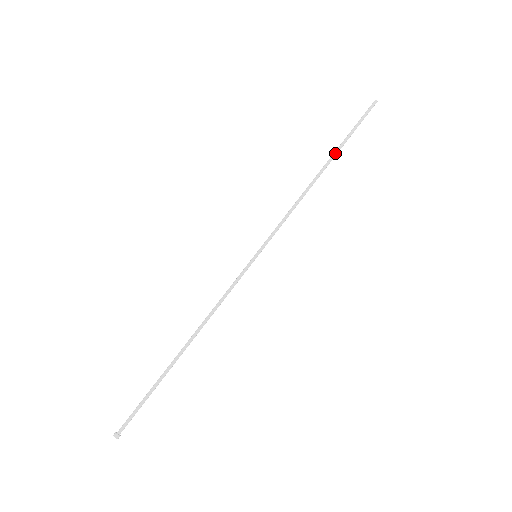
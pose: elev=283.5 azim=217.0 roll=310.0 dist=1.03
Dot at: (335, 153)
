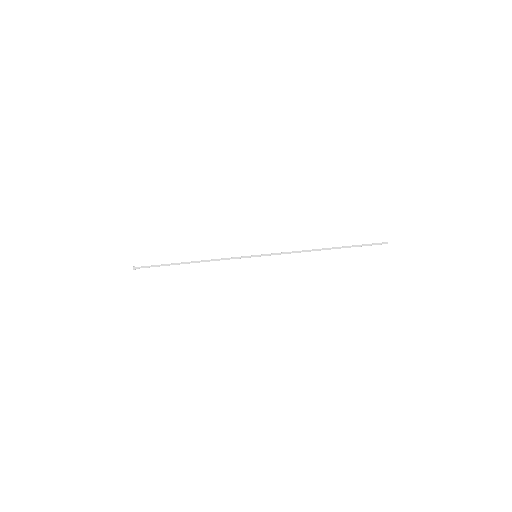
Dot at: (339, 248)
